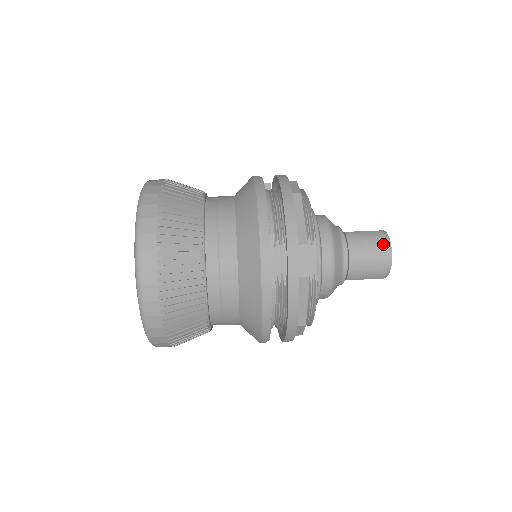
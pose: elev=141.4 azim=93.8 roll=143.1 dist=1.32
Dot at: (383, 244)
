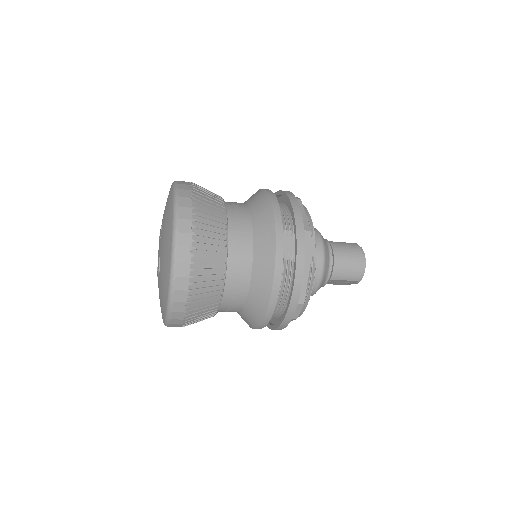
Dot at: (359, 251)
